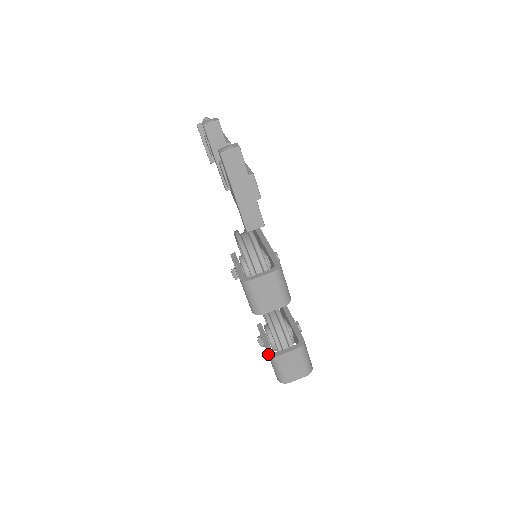
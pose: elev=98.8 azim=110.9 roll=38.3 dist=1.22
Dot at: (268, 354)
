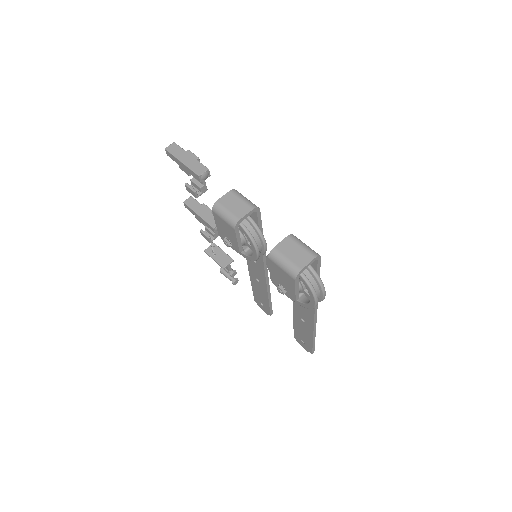
Dot at: (268, 257)
